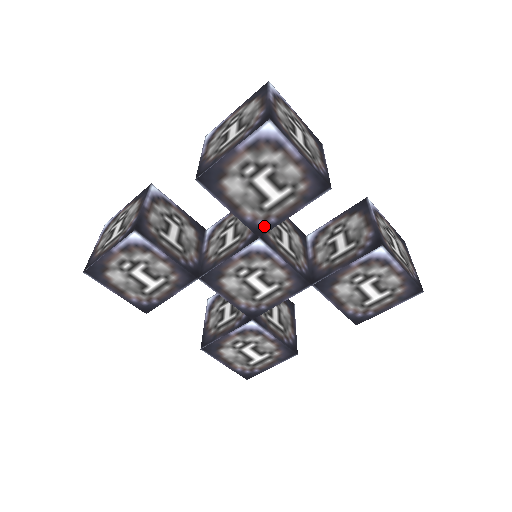
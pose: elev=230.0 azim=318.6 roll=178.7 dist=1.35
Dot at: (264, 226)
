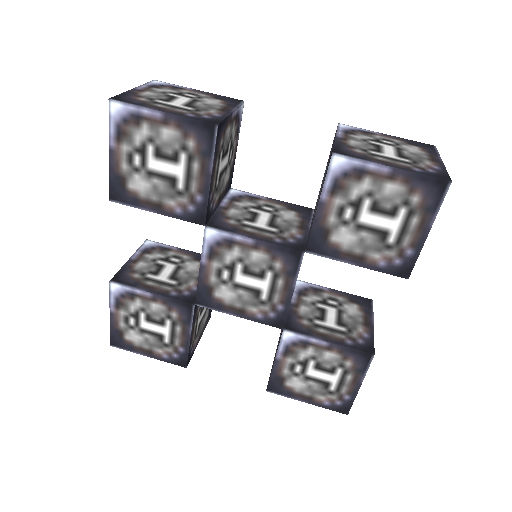
Dot at: (198, 210)
